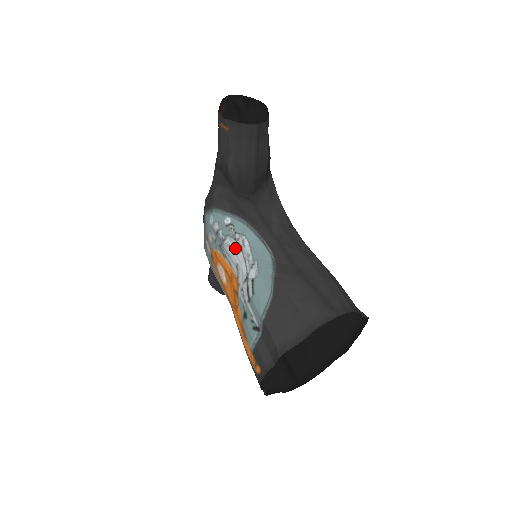
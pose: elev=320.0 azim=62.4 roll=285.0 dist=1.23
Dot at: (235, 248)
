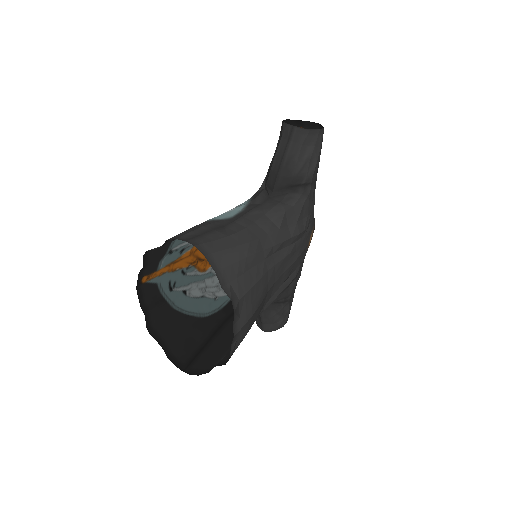
Dot at: occluded
